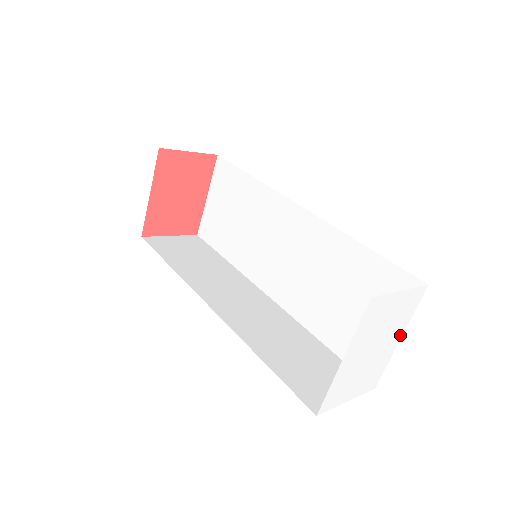
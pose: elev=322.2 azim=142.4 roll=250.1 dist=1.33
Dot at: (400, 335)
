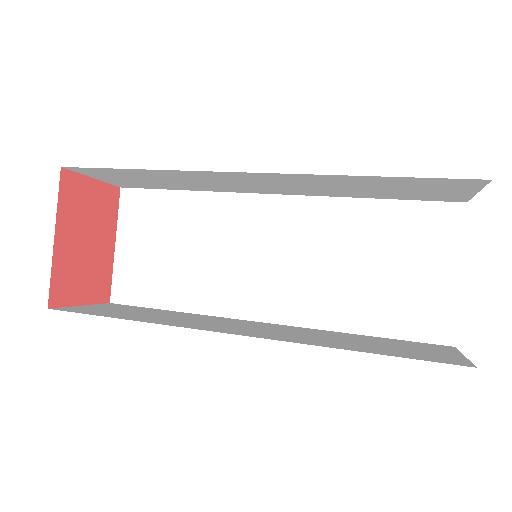
Dot at: occluded
